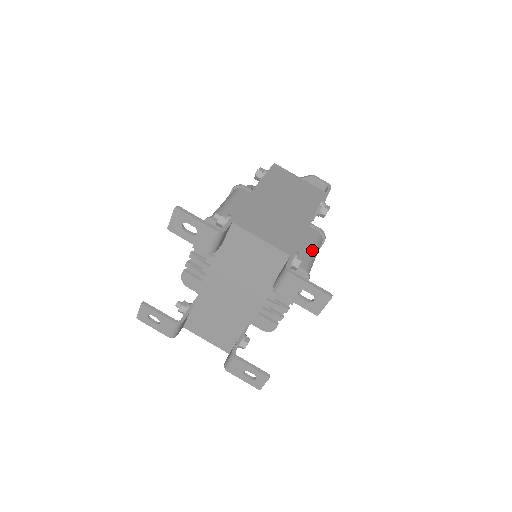
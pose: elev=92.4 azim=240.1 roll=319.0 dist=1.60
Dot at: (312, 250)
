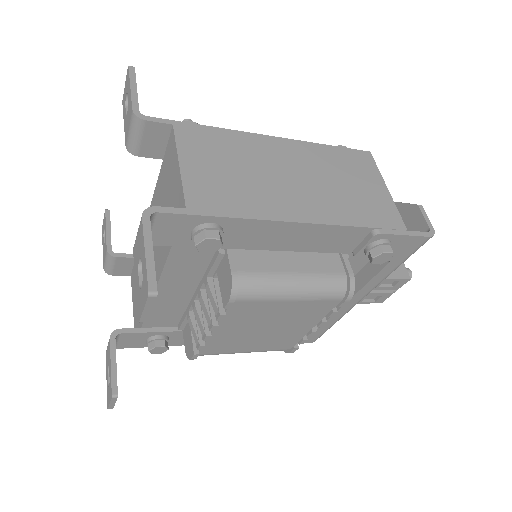
Dot at: (294, 278)
